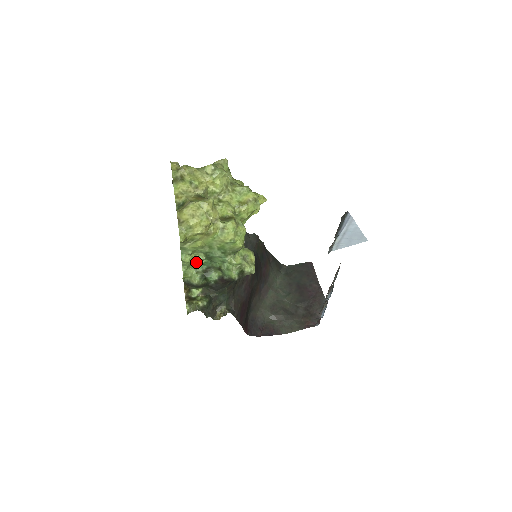
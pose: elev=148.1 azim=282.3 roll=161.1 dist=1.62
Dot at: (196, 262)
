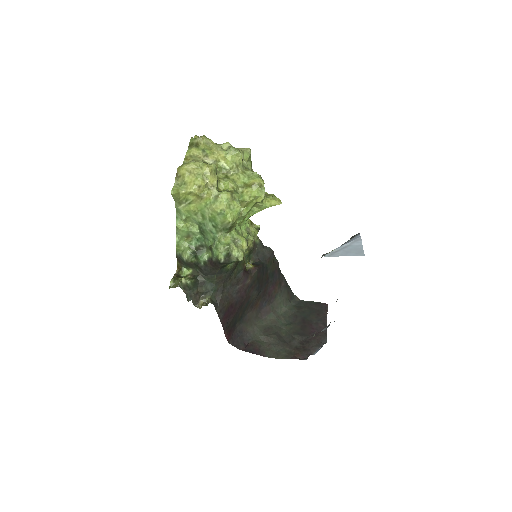
Dot at: (191, 235)
